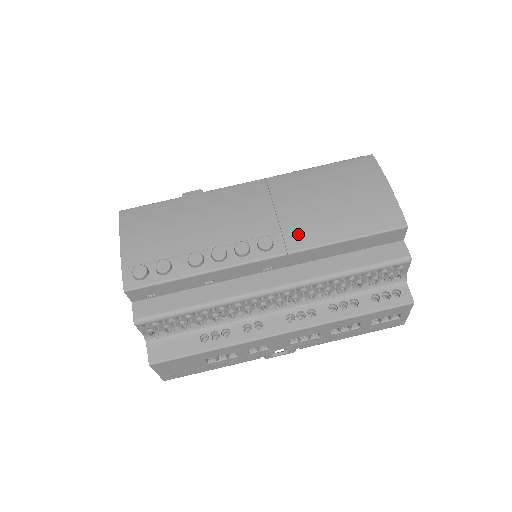
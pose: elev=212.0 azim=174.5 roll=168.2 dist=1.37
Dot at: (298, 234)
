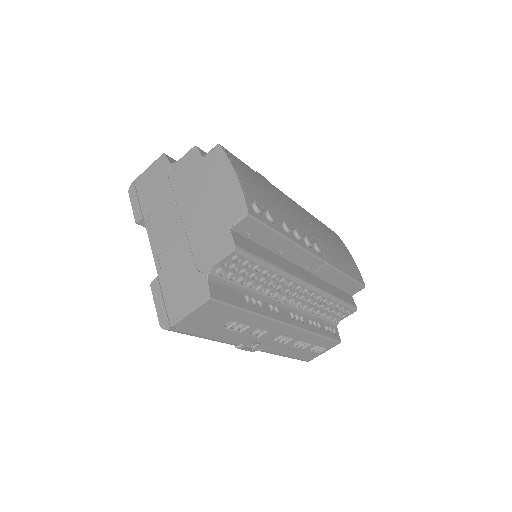
Dot at: (329, 254)
